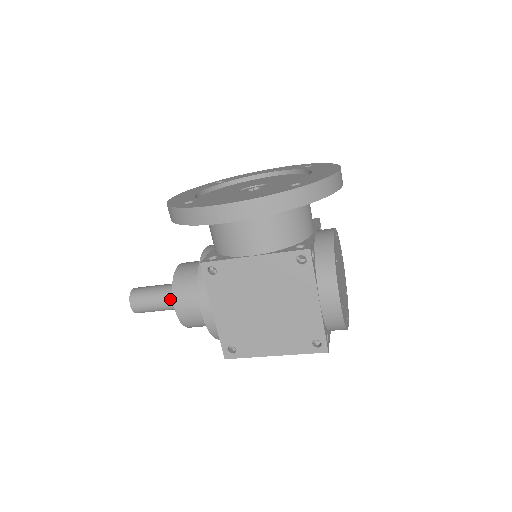
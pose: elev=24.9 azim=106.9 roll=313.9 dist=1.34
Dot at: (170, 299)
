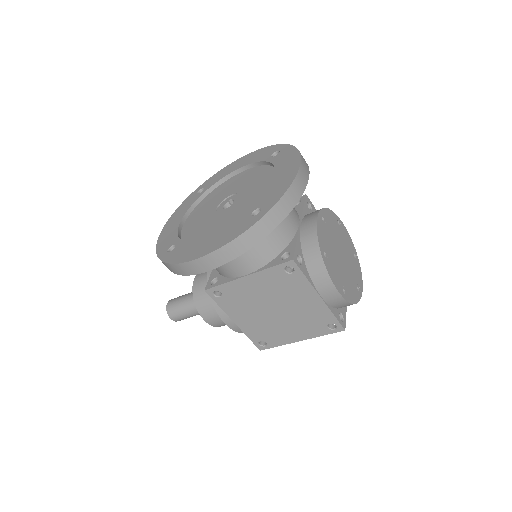
Dot at: occluded
